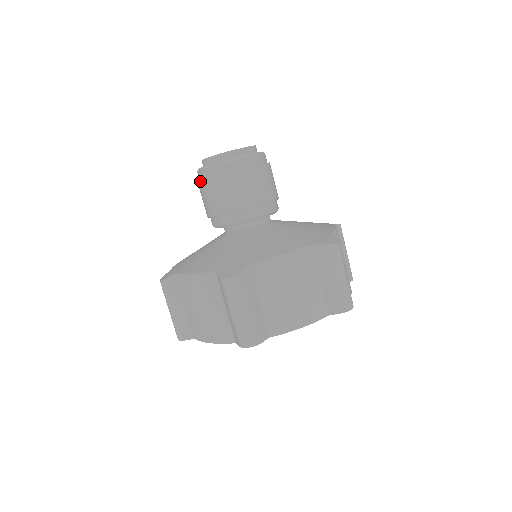
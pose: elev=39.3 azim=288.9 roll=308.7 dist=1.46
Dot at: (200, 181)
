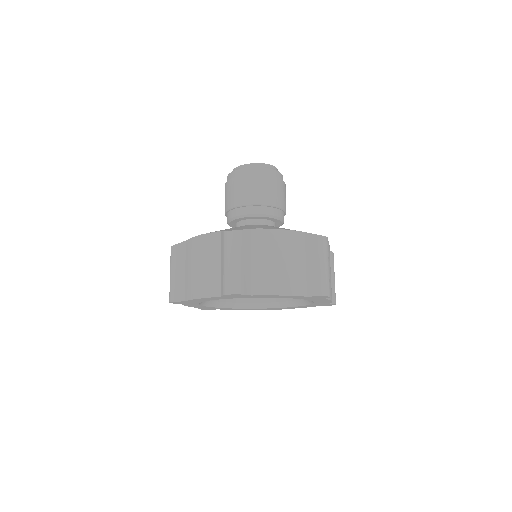
Dot at: (227, 181)
